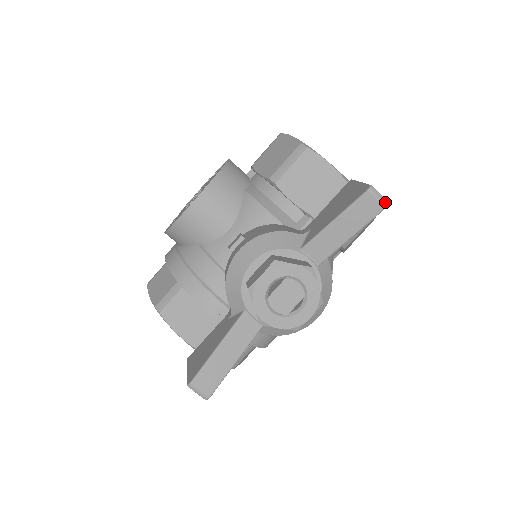
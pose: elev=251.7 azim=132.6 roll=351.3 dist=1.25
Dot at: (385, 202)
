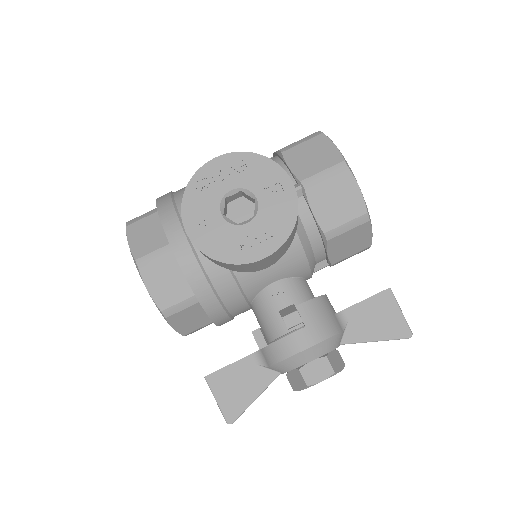
Dot at: occluded
